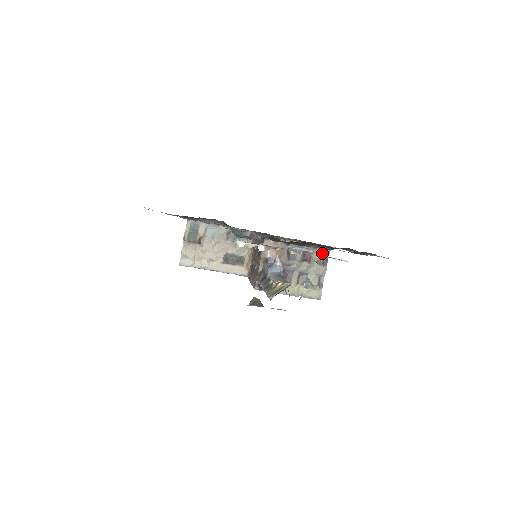
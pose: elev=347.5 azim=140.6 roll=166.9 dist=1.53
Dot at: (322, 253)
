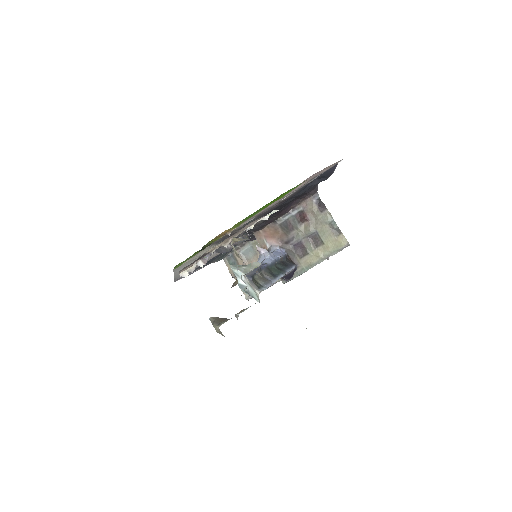
Dot at: (312, 201)
